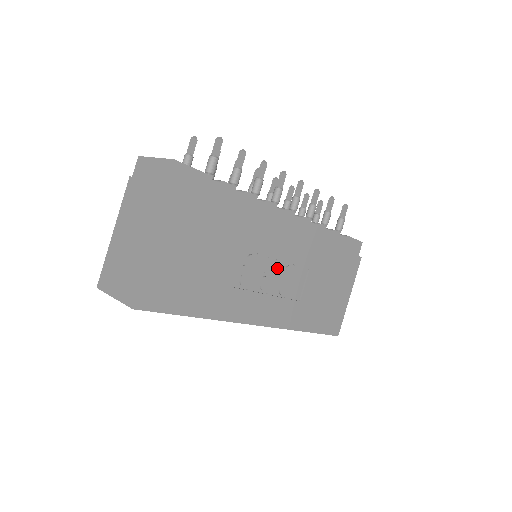
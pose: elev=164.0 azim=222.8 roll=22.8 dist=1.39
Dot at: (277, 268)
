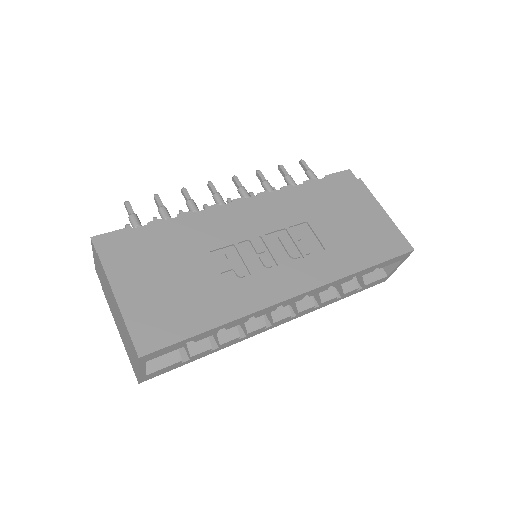
Dot at: (269, 243)
